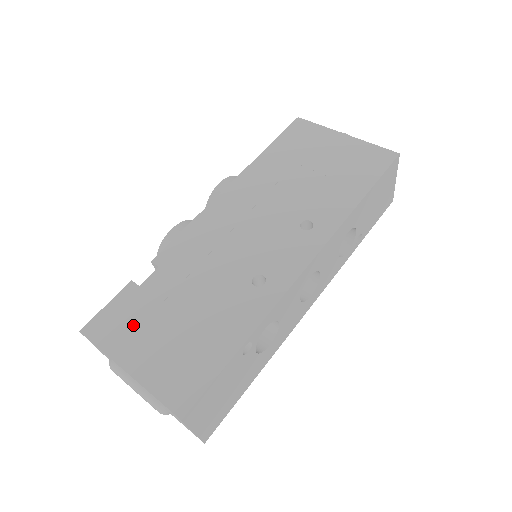
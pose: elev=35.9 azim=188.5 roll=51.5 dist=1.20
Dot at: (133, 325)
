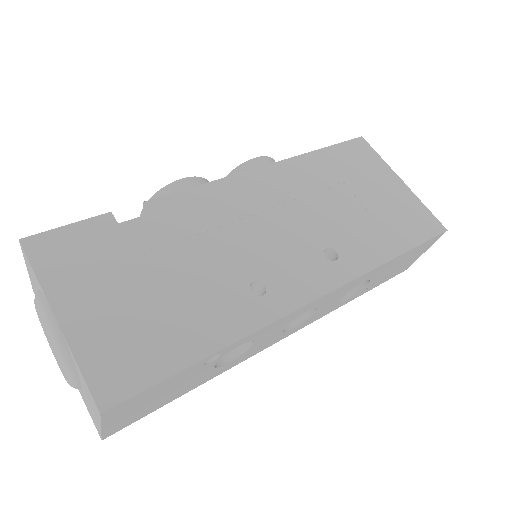
Dot at: (90, 266)
